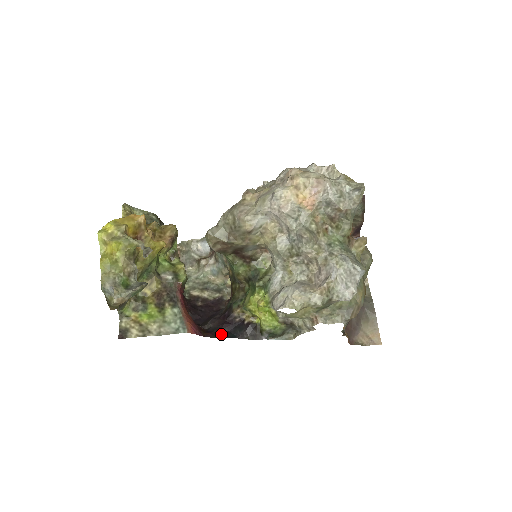
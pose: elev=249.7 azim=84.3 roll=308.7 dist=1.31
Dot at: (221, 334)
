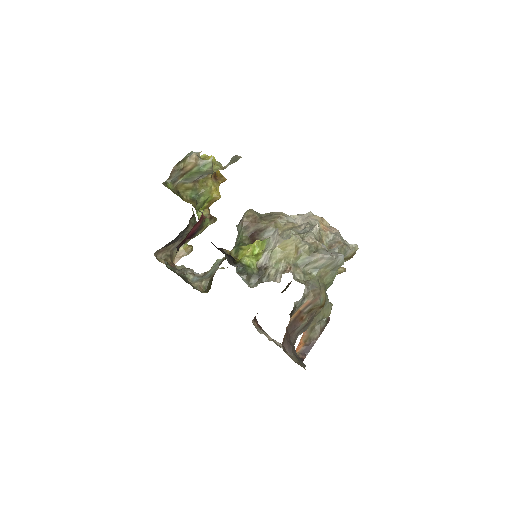
Dot at: occluded
